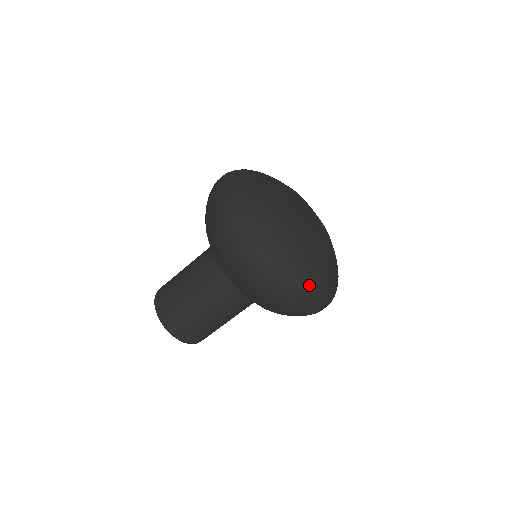
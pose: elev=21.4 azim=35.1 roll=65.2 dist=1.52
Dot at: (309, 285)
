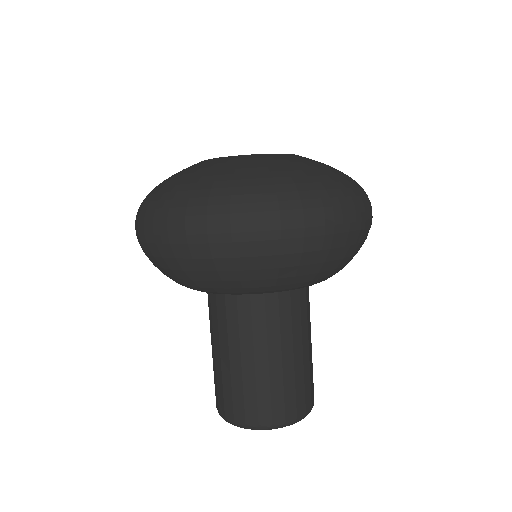
Dot at: (213, 198)
